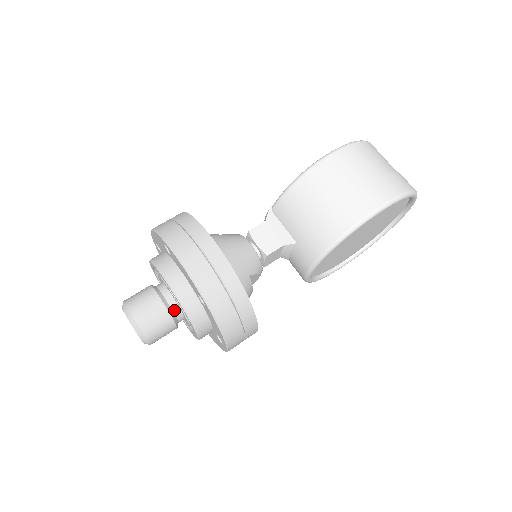
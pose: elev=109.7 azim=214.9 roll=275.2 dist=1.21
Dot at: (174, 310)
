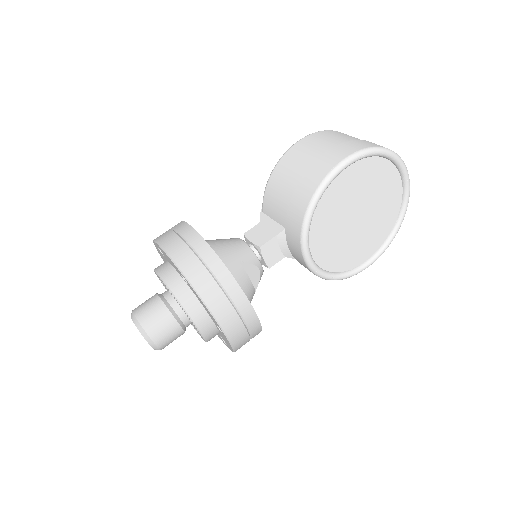
Dot at: (173, 307)
